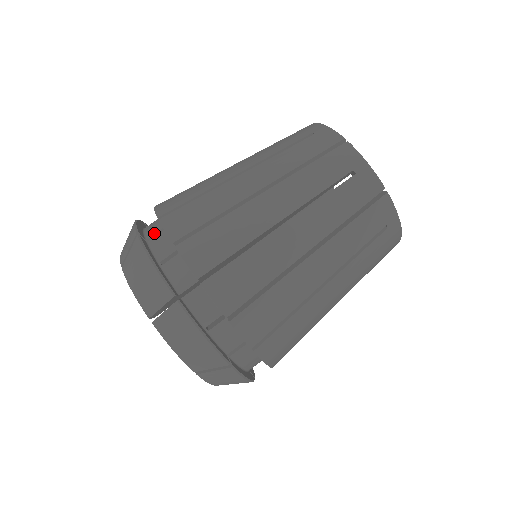
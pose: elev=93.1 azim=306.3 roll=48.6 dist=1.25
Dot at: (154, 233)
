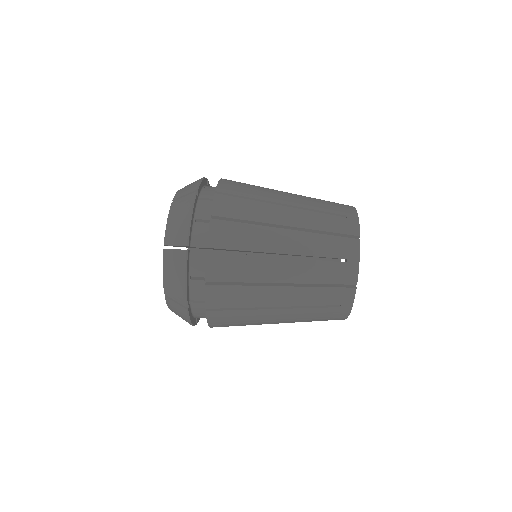
Dot at: occluded
